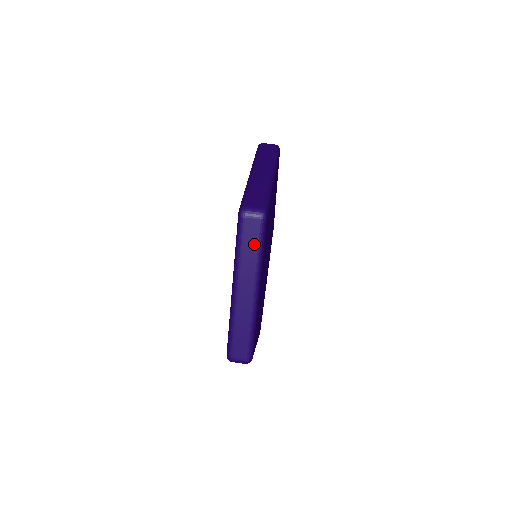
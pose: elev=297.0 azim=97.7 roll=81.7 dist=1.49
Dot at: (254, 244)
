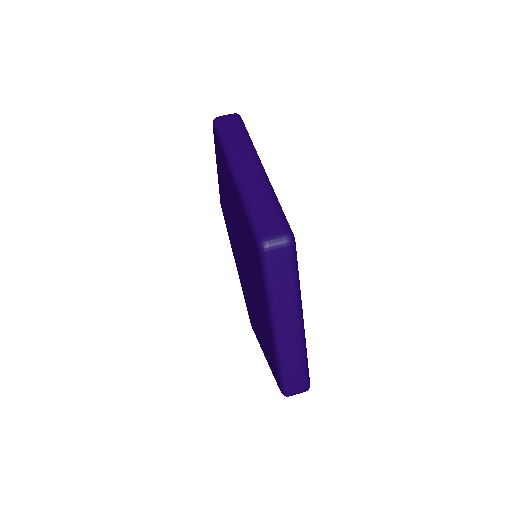
Dot at: (238, 131)
